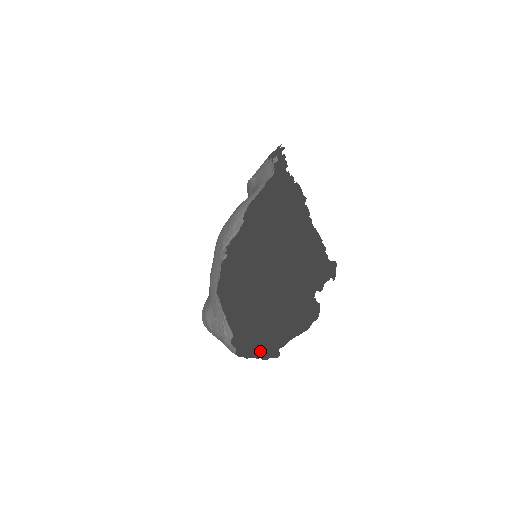
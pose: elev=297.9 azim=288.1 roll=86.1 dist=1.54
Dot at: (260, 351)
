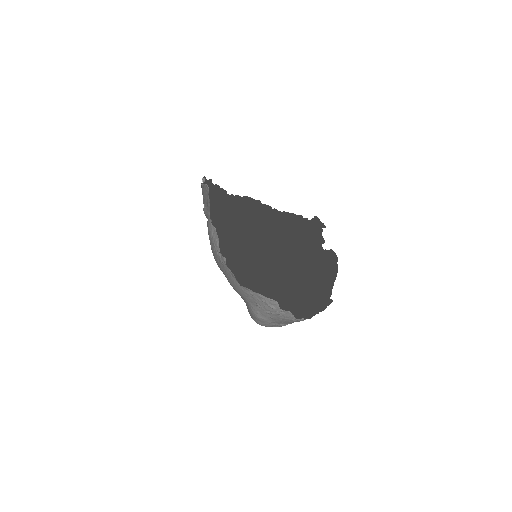
Dot at: (317, 310)
